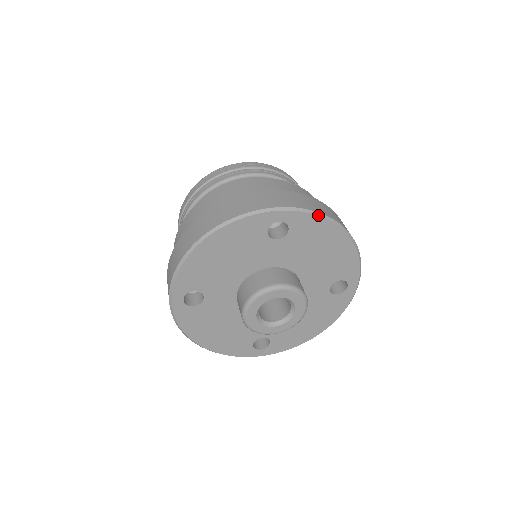
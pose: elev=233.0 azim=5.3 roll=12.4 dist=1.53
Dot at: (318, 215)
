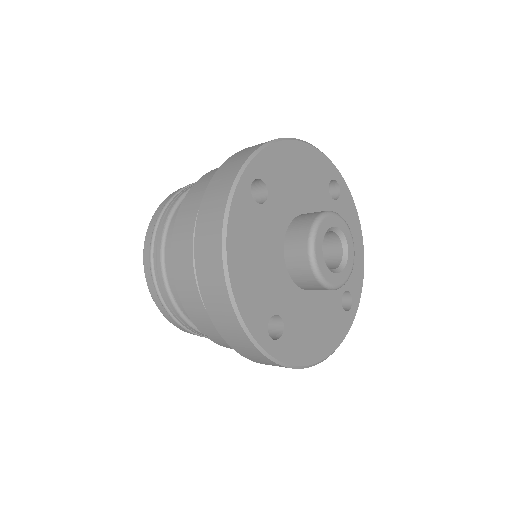
Dot at: (266, 146)
